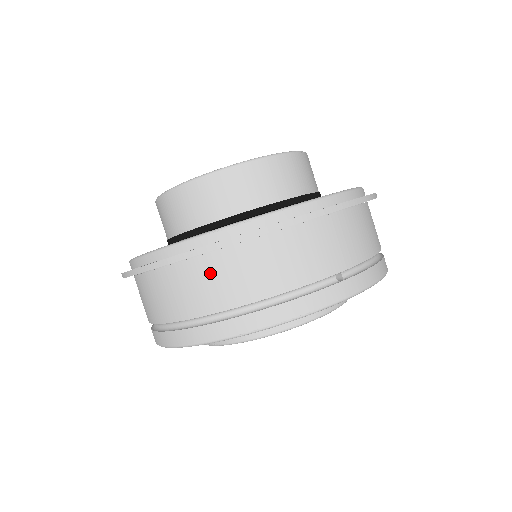
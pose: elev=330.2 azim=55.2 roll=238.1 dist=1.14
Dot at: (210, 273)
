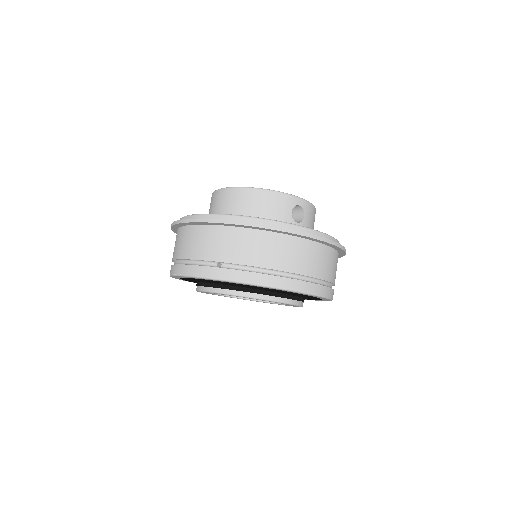
Dot at: (177, 238)
